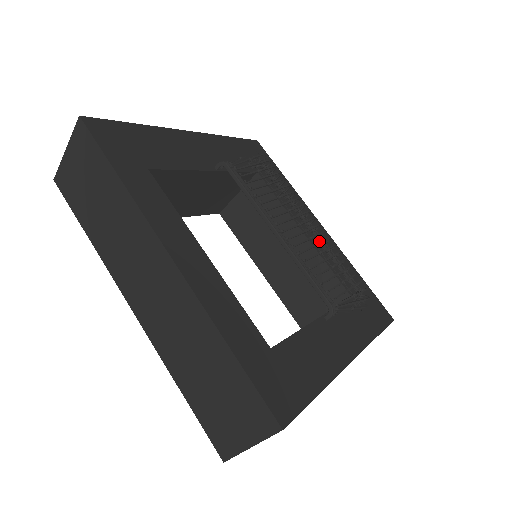
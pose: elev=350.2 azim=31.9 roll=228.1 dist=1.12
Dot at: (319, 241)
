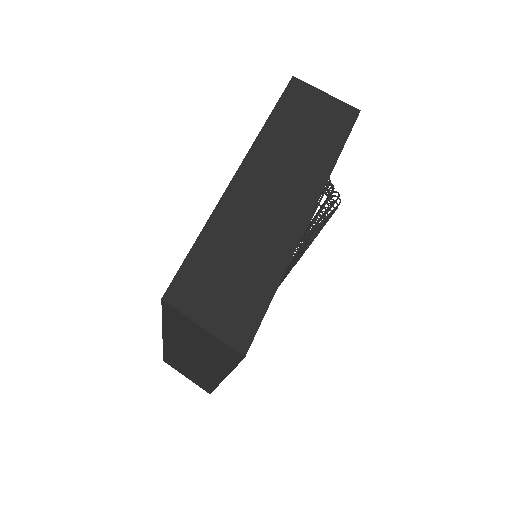
Dot at: occluded
